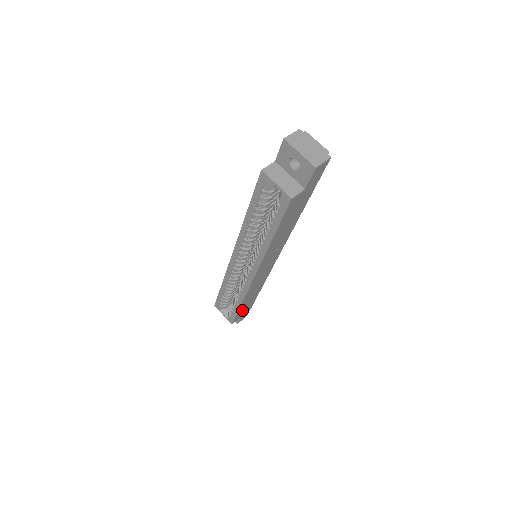
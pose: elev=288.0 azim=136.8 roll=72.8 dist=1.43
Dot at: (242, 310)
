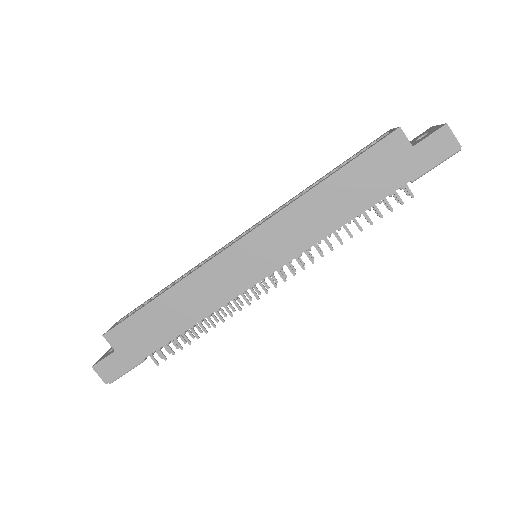
Dot at: (140, 326)
